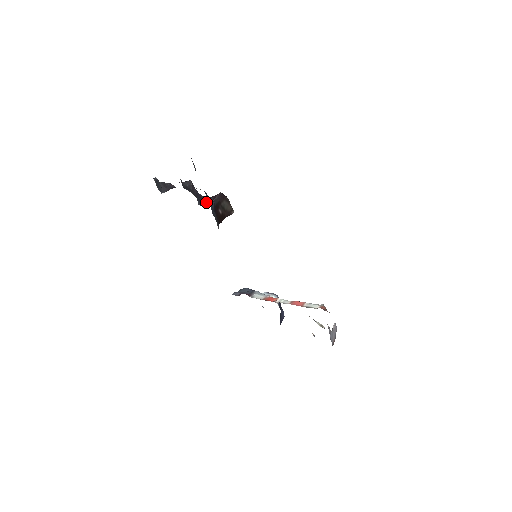
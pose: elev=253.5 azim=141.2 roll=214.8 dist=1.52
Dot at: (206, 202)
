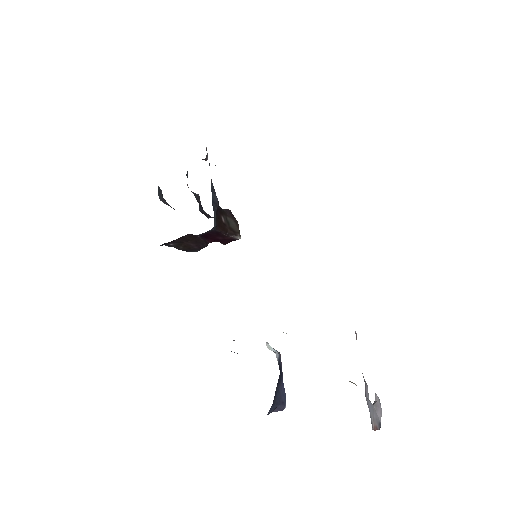
Dot at: (209, 217)
